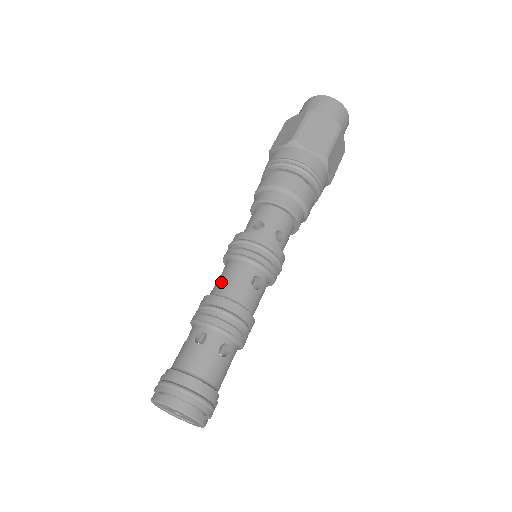
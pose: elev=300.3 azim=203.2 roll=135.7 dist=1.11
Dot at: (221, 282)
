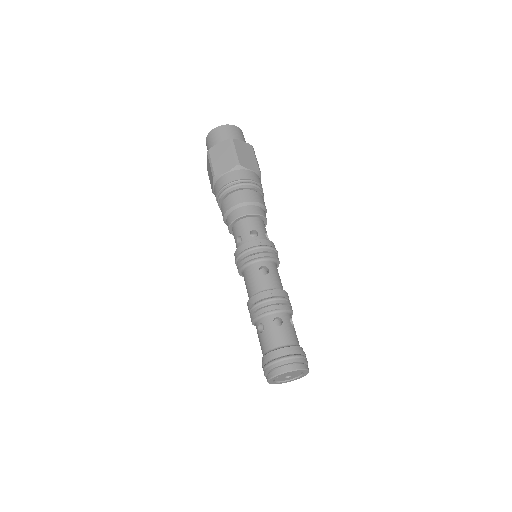
Dot at: (247, 290)
